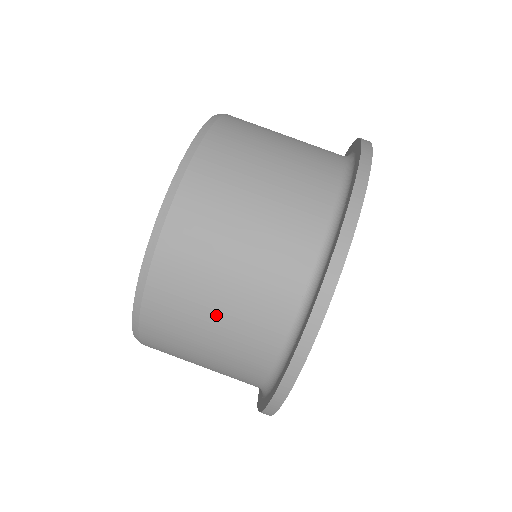
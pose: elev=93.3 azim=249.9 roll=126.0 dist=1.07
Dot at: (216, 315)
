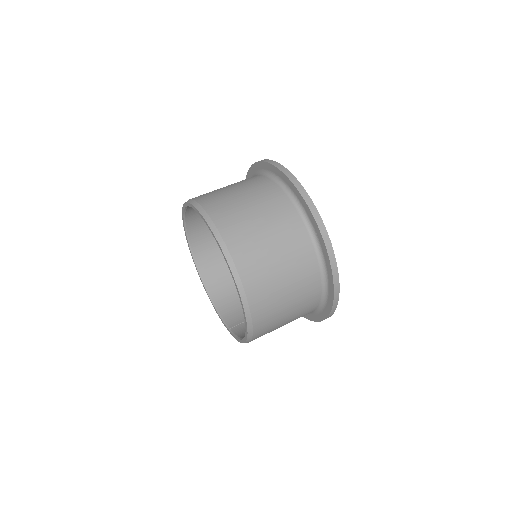
Dot at: (276, 255)
